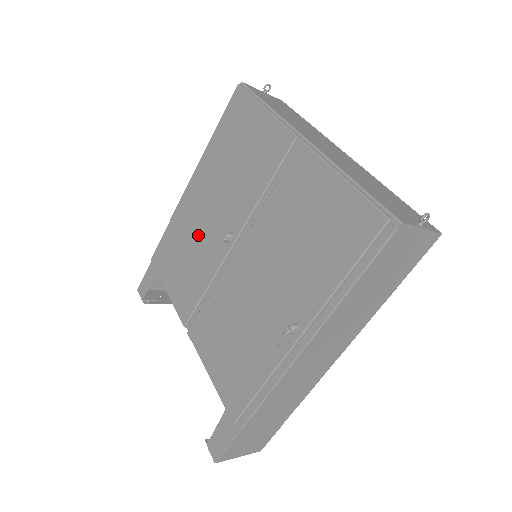
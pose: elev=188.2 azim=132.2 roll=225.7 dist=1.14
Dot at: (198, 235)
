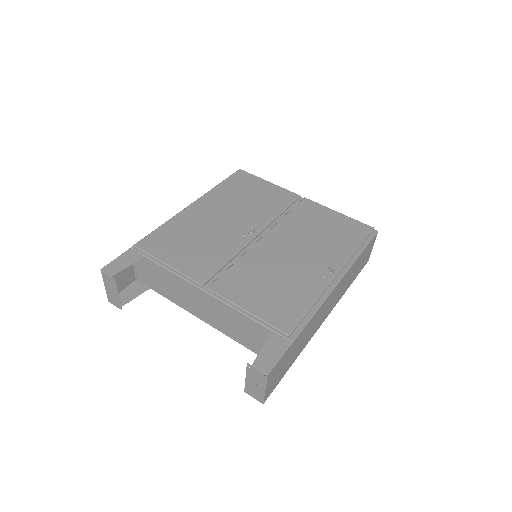
Dot at: (211, 230)
